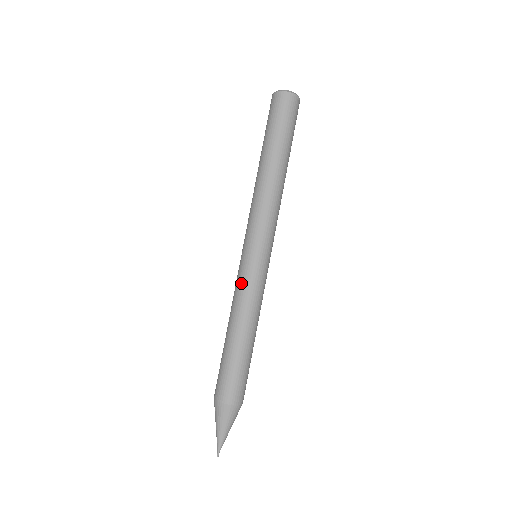
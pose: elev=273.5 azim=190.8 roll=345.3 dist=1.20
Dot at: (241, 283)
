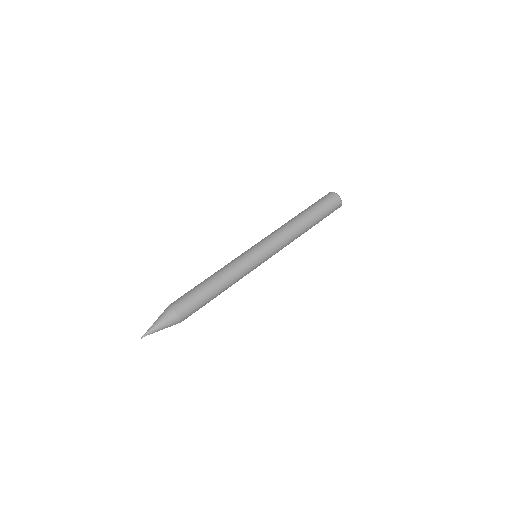
Dot at: (241, 262)
